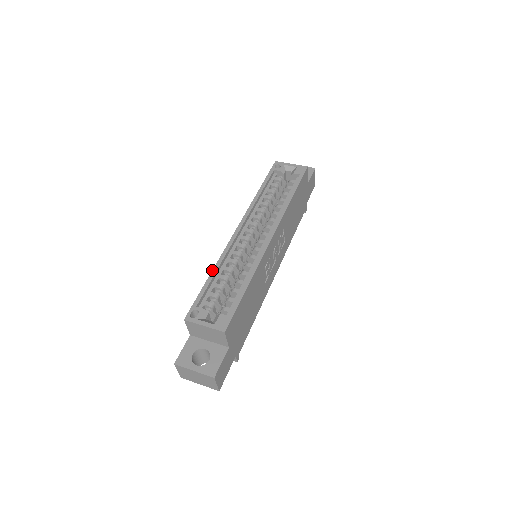
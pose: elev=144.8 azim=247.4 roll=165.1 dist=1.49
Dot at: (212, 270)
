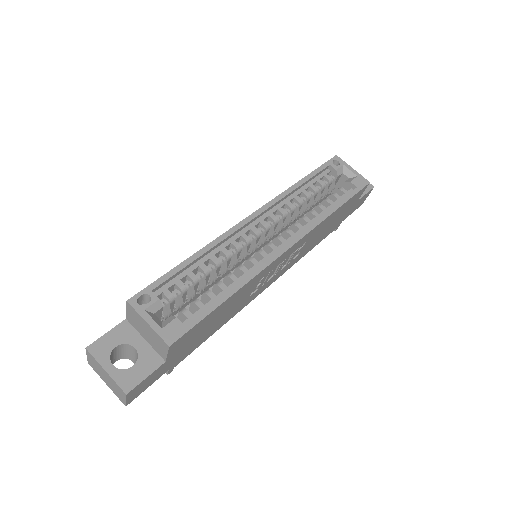
Dot at: (196, 252)
